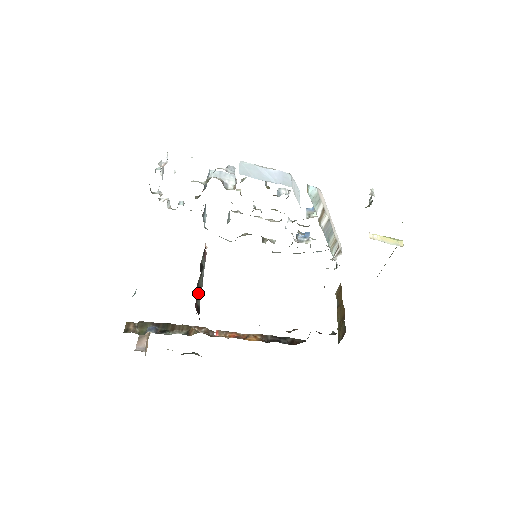
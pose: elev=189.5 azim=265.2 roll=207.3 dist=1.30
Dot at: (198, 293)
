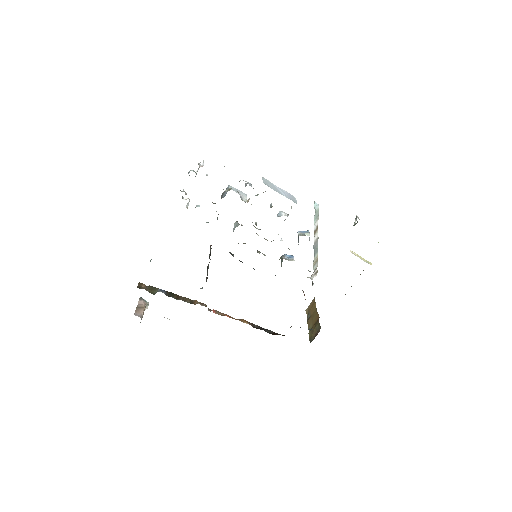
Dot at: (207, 271)
